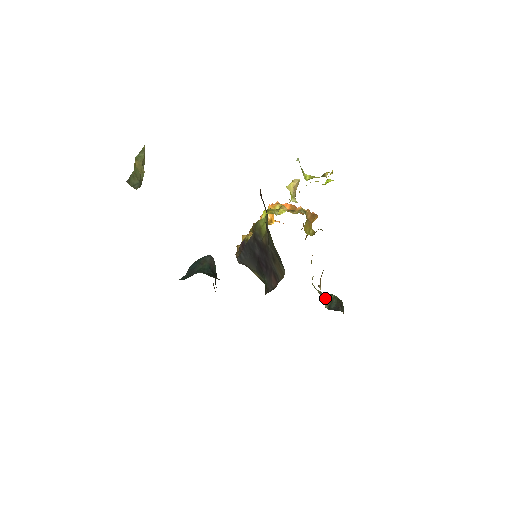
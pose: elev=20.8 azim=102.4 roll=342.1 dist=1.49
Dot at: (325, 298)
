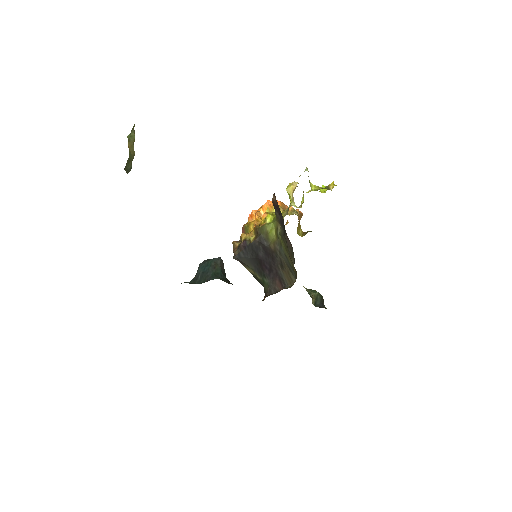
Dot at: occluded
